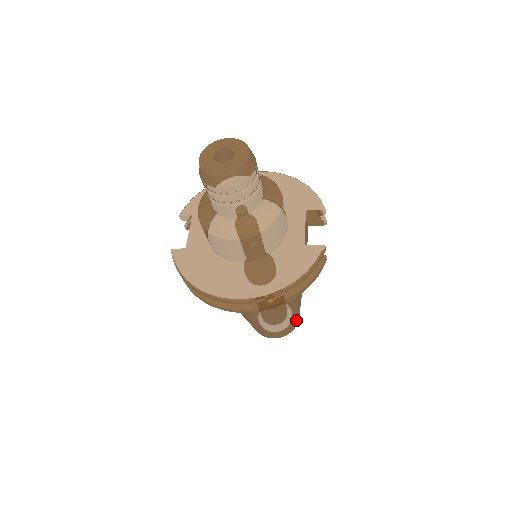
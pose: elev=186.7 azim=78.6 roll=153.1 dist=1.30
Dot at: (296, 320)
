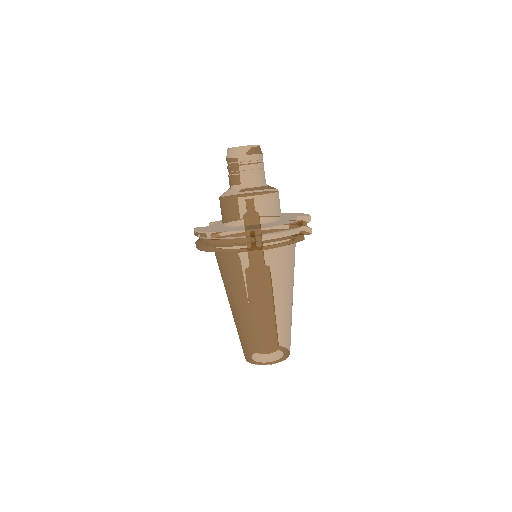
Dot at: (283, 346)
